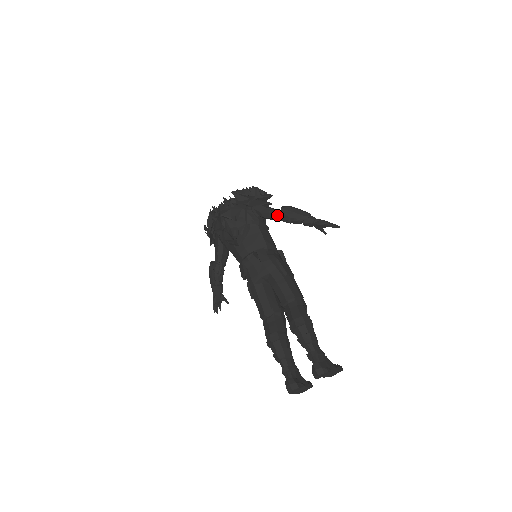
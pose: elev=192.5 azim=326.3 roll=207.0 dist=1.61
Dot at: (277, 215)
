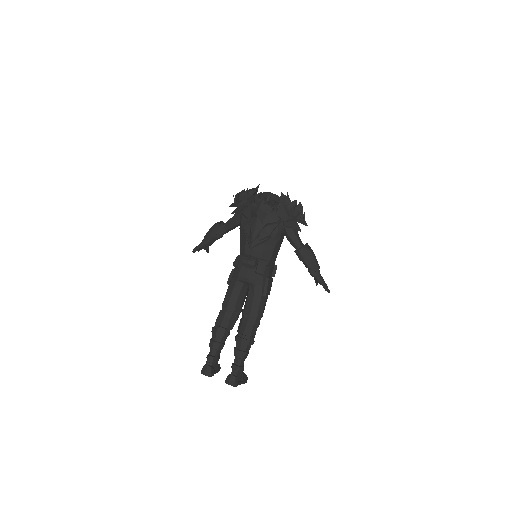
Dot at: (297, 247)
